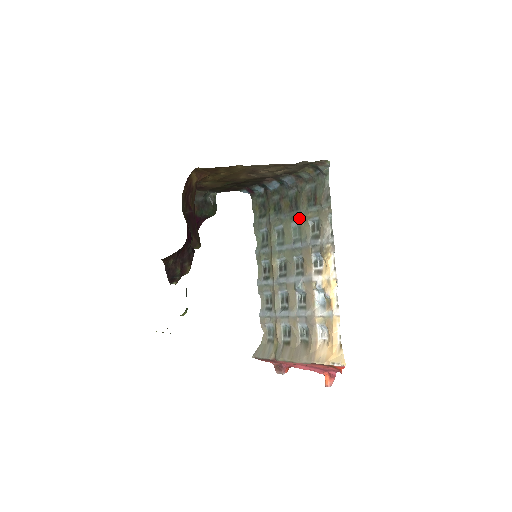
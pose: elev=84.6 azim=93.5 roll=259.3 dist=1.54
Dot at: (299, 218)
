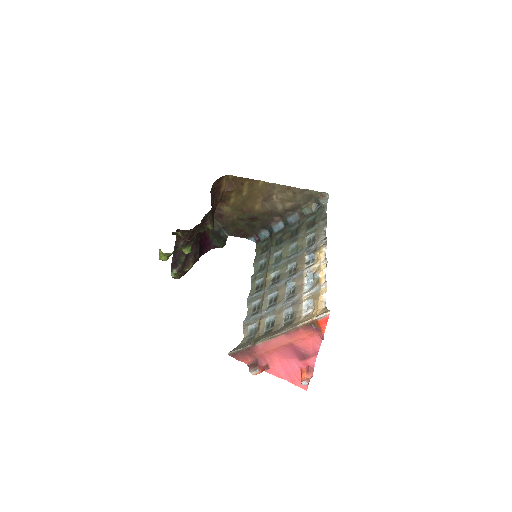
Dot at: (298, 240)
